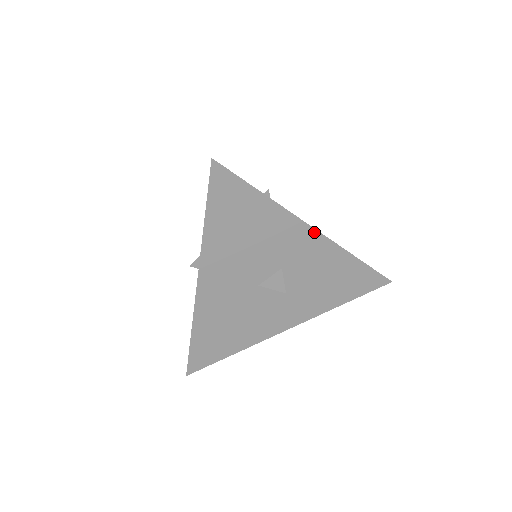
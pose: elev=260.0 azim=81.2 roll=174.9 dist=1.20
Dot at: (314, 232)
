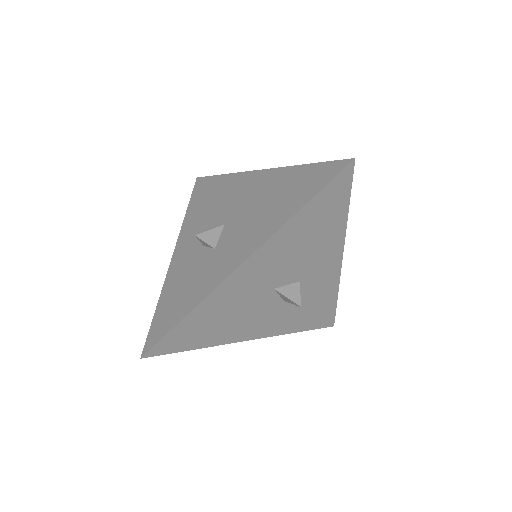
Dot at: (340, 262)
